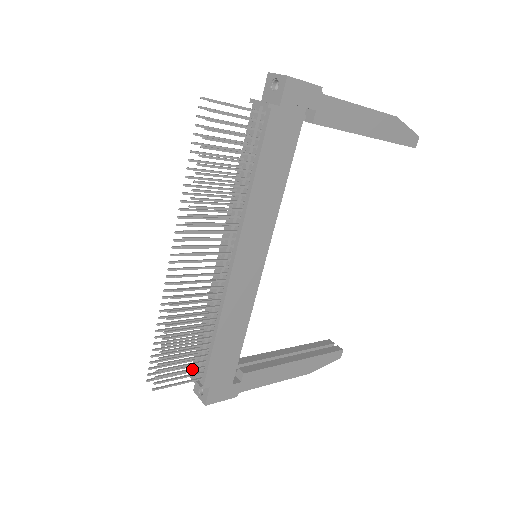
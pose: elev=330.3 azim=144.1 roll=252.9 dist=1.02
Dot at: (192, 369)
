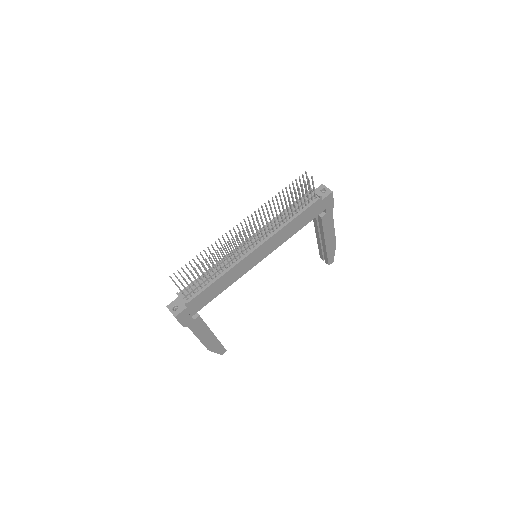
Dot at: (192, 289)
